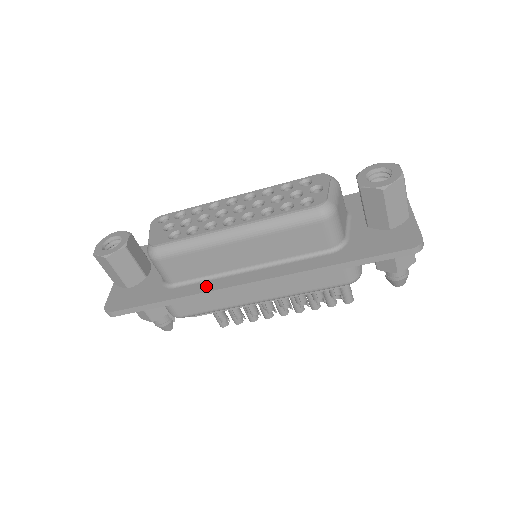
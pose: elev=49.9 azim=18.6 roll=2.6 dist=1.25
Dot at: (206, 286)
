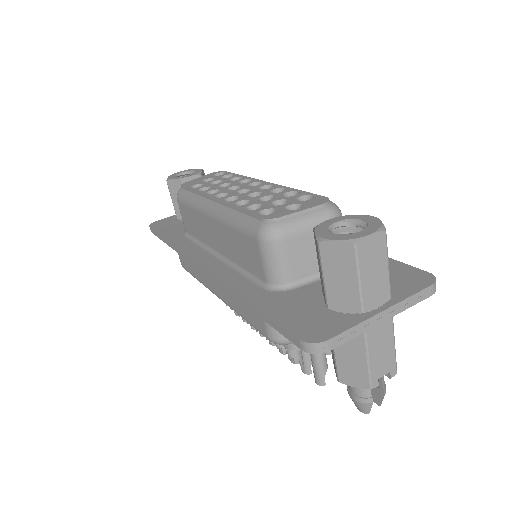
Dot at: (189, 247)
